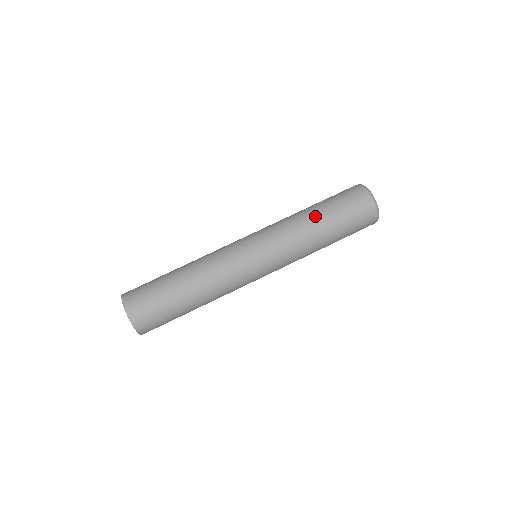
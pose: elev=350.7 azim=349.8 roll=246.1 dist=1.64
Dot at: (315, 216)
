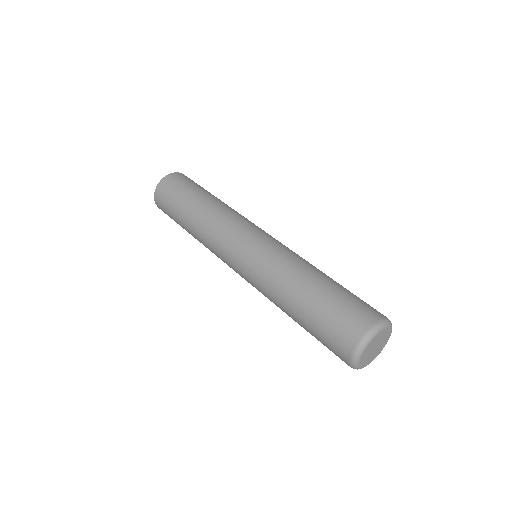
Dot at: (309, 282)
